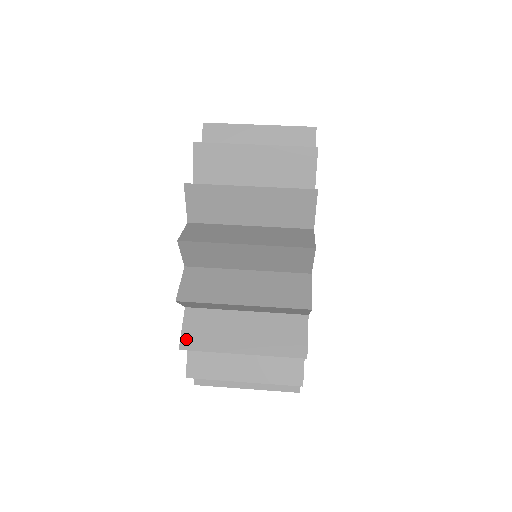
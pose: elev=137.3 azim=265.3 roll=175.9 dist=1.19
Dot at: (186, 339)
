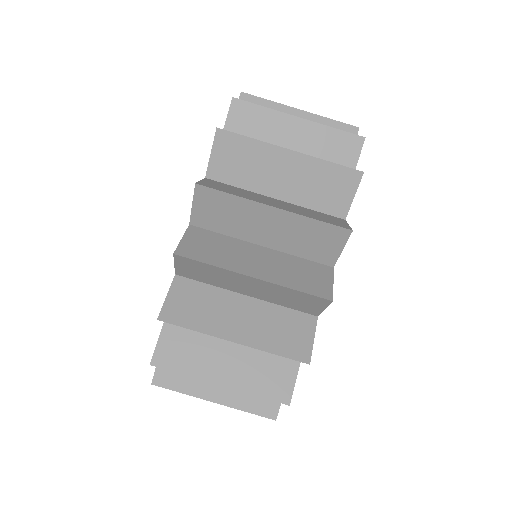
Dot at: occluded
